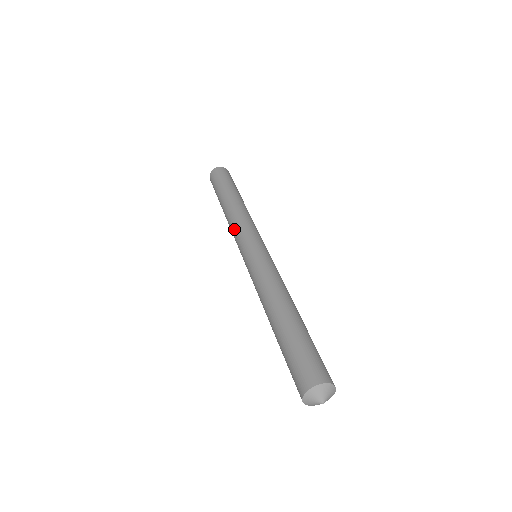
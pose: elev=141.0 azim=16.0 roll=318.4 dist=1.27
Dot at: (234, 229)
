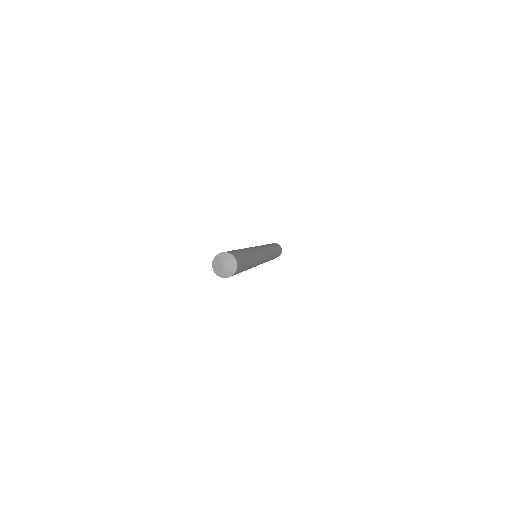
Dot at: occluded
